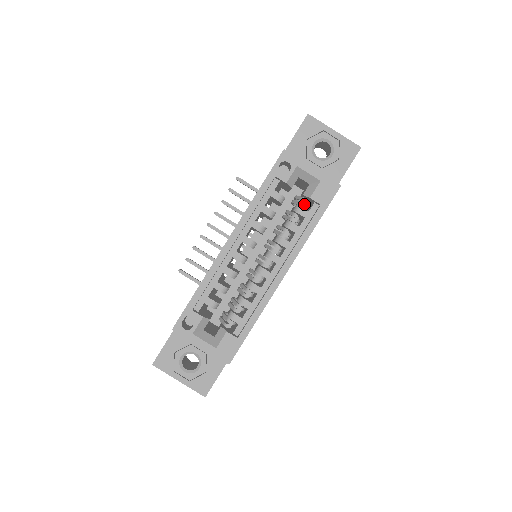
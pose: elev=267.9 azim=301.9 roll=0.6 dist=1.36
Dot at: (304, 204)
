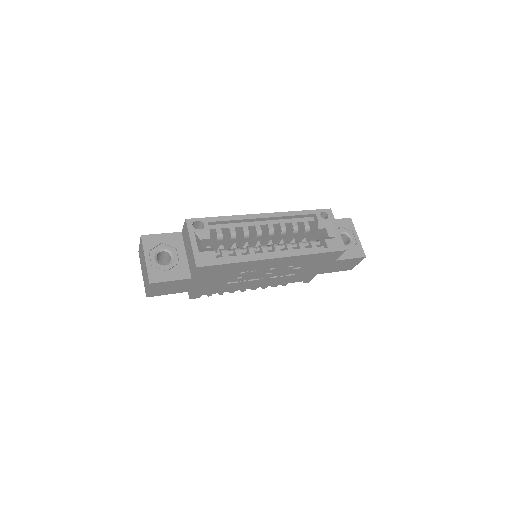
Dot at: (317, 243)
